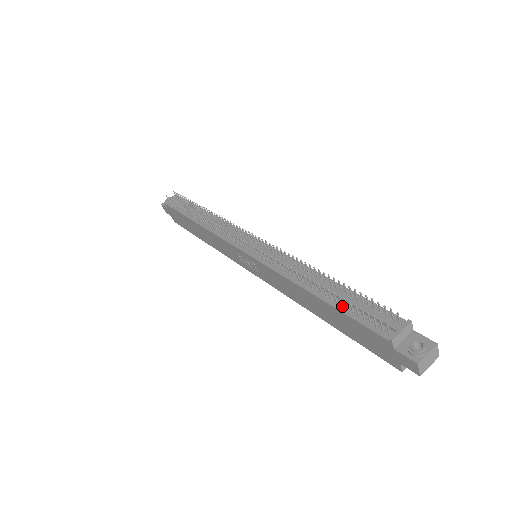
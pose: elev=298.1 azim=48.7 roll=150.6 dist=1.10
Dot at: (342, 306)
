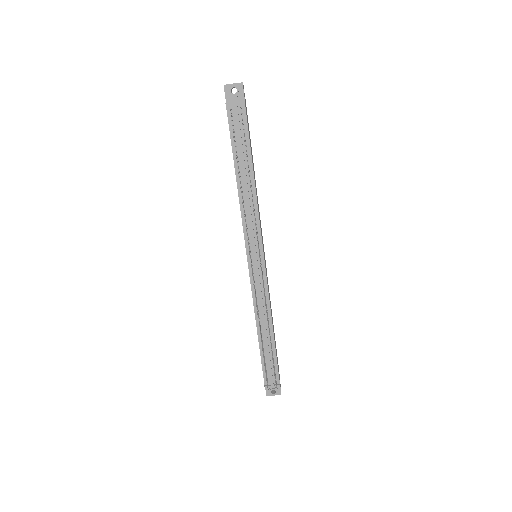
Dot at: (264, 353)
